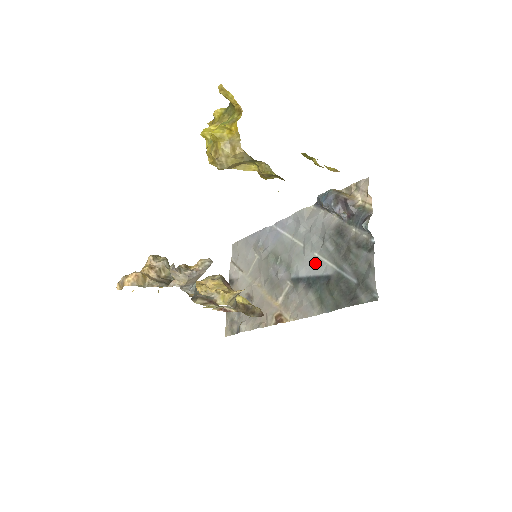
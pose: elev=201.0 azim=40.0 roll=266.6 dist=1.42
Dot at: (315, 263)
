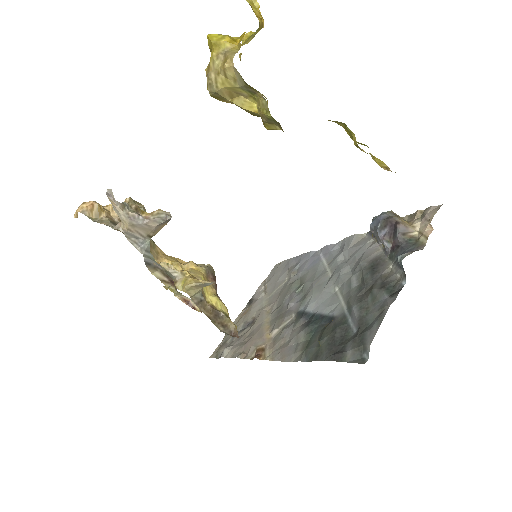
Dot at: (329, 298)
